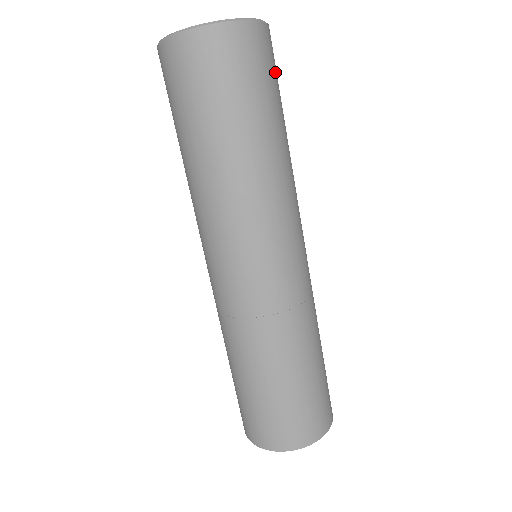
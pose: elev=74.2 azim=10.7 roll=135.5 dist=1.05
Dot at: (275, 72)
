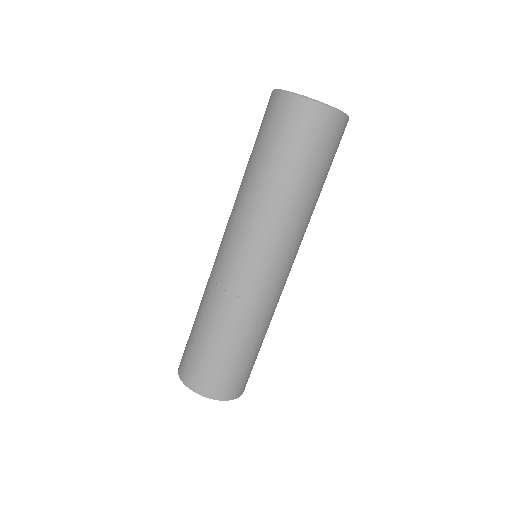
Dot at: occluded
